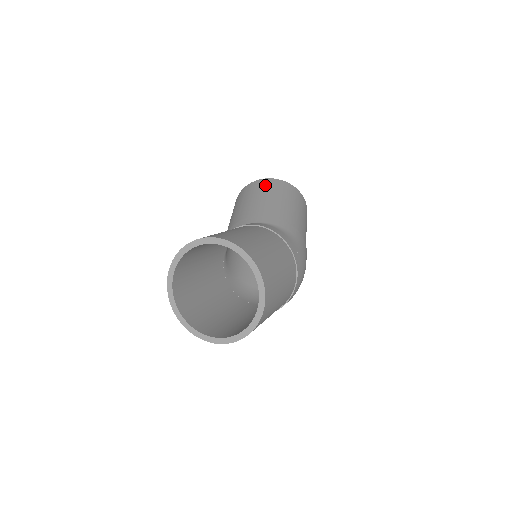
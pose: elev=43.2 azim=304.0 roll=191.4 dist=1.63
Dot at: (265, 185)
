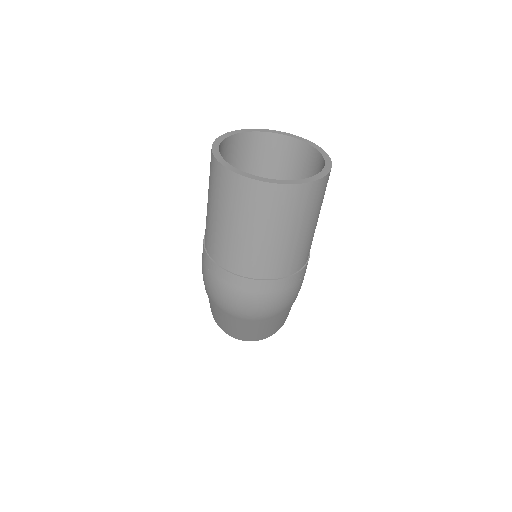
Dot at: occluded
